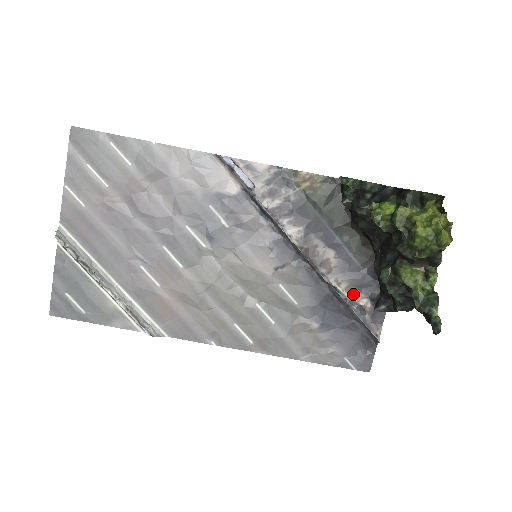
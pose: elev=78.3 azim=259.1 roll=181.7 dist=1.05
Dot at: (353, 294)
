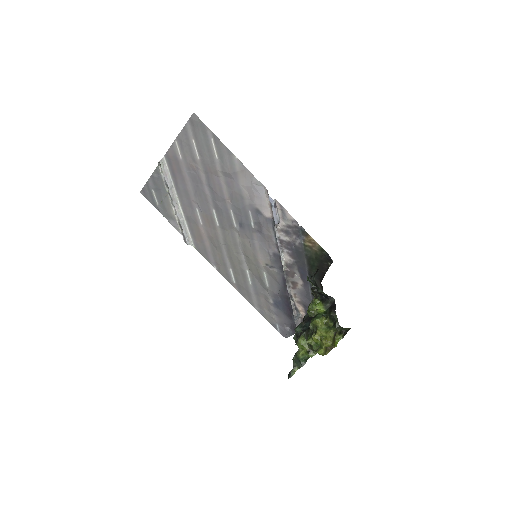
Dot at: (300, 306)
